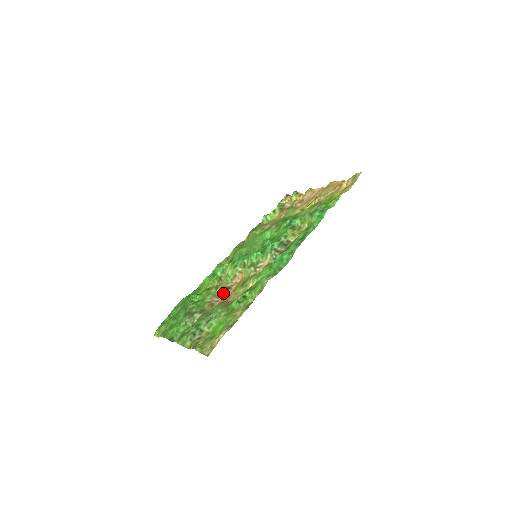
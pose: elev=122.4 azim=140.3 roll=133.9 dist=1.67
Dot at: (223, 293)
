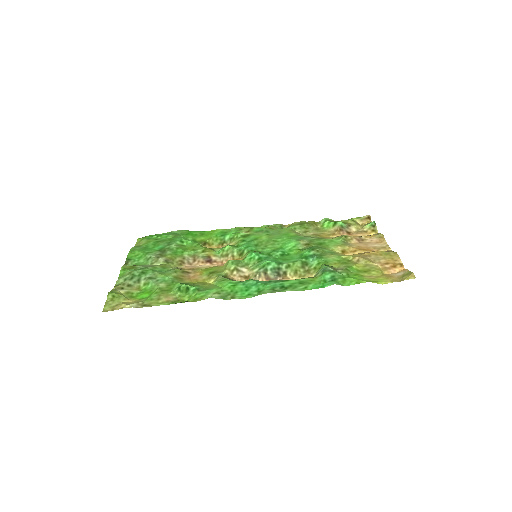
Dot at: (201, 261)
